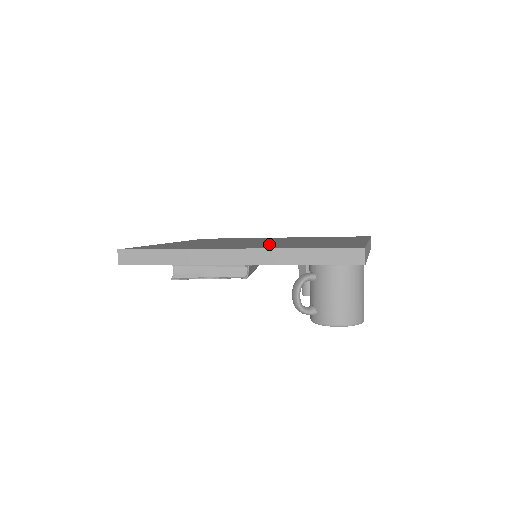
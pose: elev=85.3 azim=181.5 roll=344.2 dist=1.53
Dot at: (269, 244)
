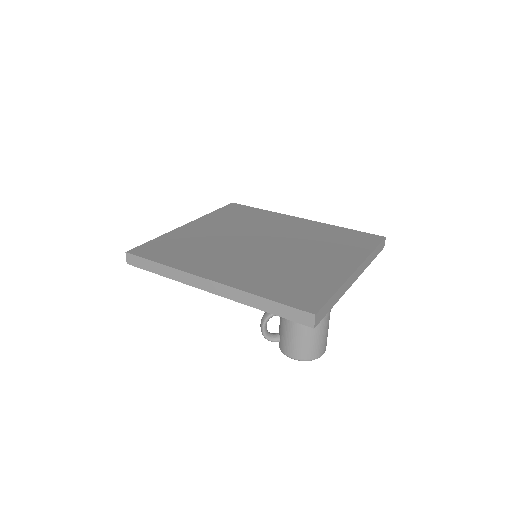
Dot at: (256, 264)
